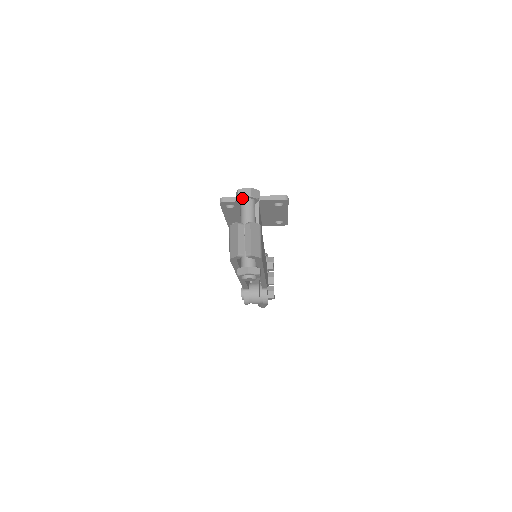
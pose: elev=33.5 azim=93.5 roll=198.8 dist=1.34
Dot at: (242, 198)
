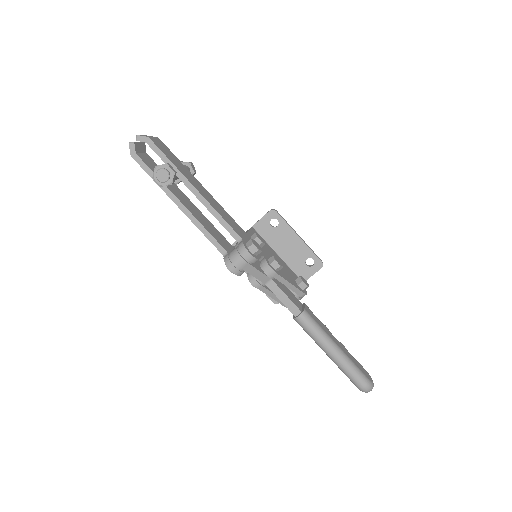
Dot at: occluded
